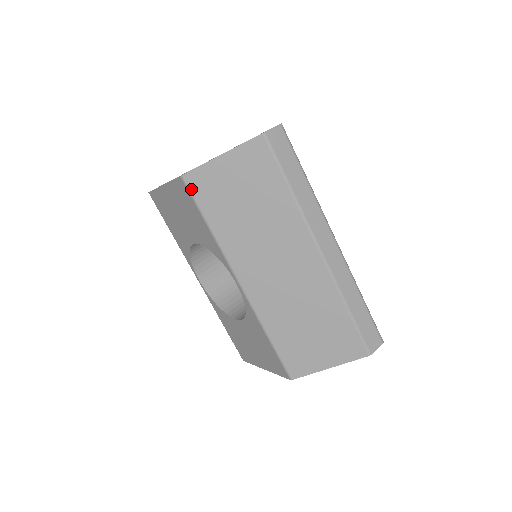
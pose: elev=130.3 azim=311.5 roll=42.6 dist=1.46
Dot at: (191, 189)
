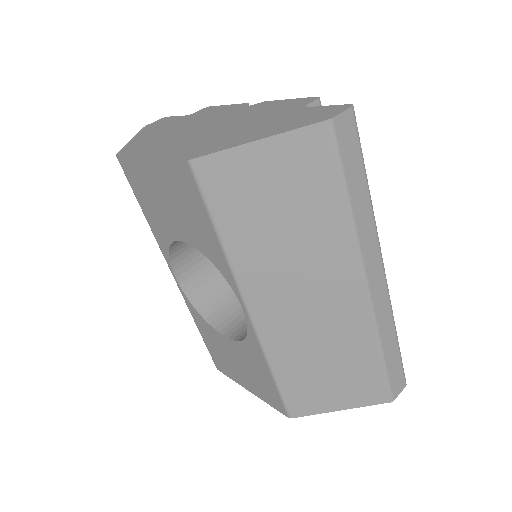
Dot at: (201, 182)
